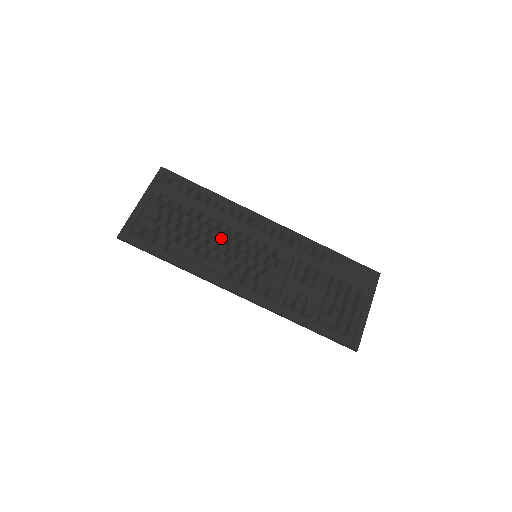
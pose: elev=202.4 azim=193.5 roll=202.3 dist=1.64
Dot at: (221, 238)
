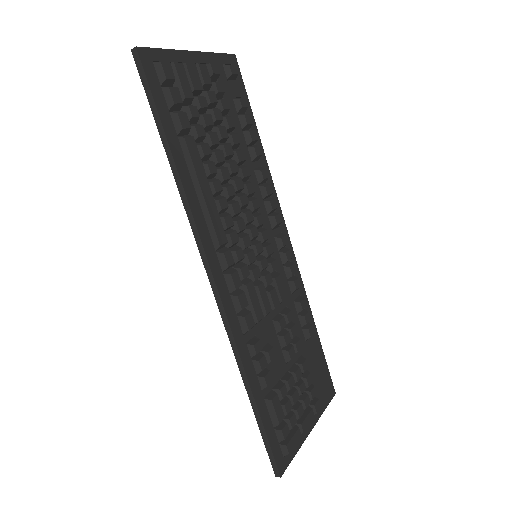
Dot at: (242, 196)
